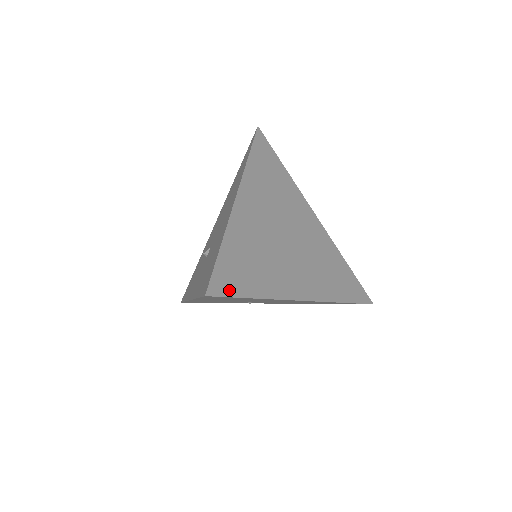
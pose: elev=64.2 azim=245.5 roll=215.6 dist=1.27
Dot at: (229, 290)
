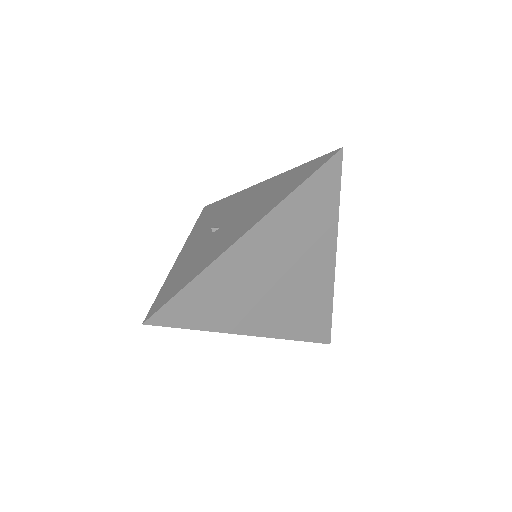
Dot at: (171, 321)
